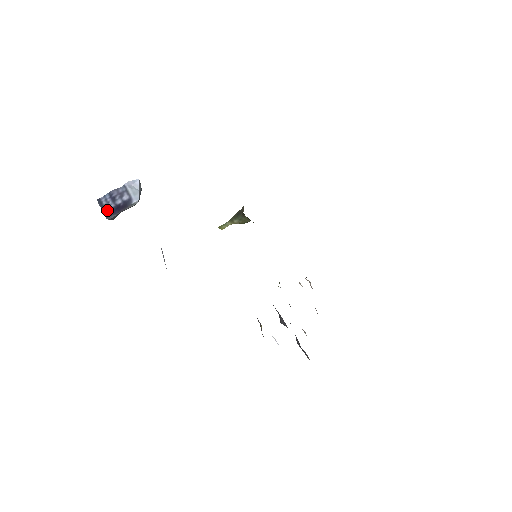
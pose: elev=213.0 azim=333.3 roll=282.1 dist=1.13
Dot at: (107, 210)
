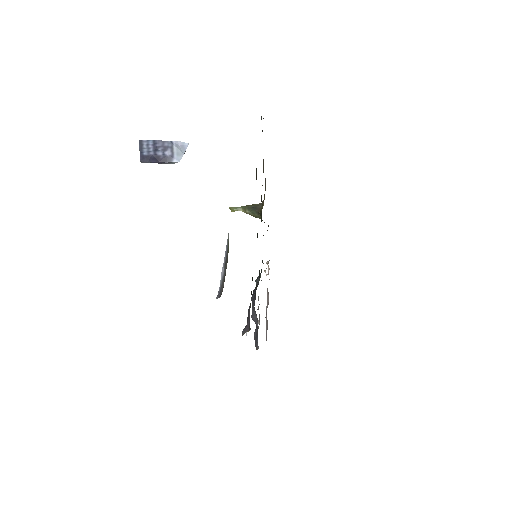
Dot at: (144, 154)
